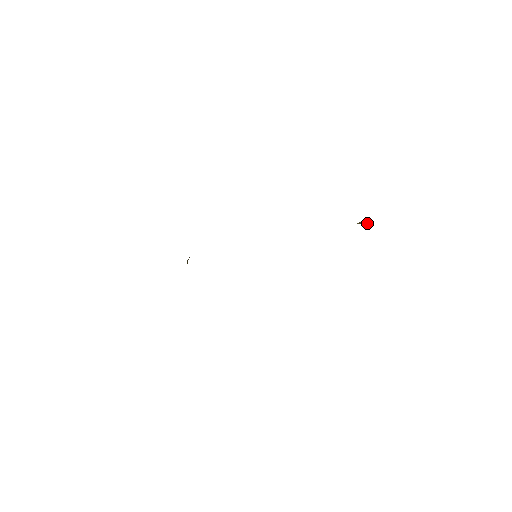
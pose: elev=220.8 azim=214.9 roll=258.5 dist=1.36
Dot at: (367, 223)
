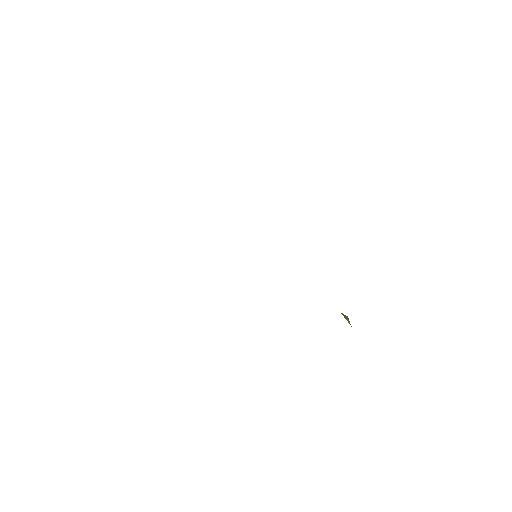
Dot at: (348, 320)
